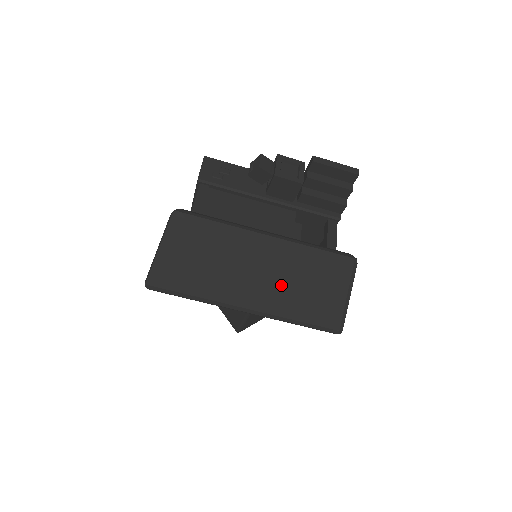
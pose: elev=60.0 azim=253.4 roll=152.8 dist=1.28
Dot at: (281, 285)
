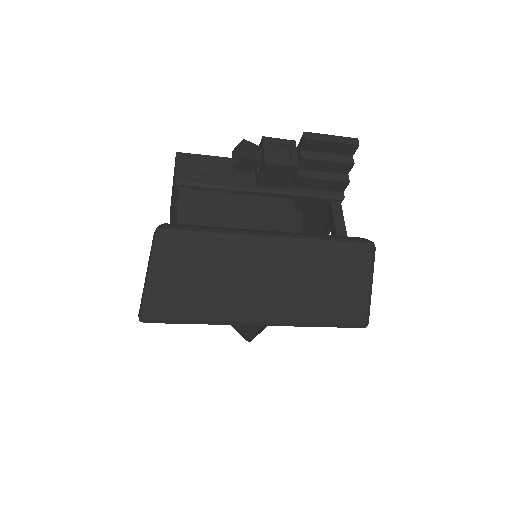
Dot at: (295, 289)
